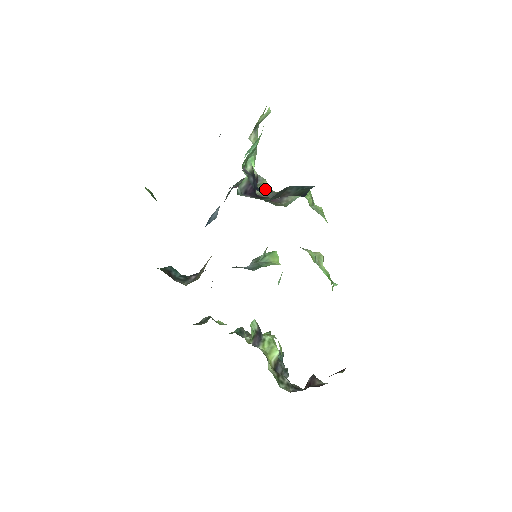
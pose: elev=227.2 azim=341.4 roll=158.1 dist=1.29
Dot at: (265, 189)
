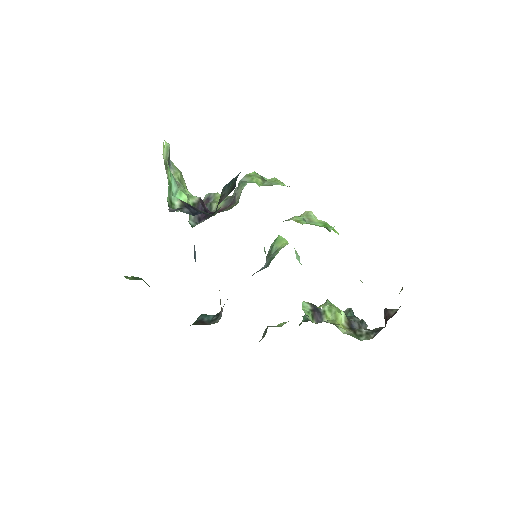
Dot at: occluded
